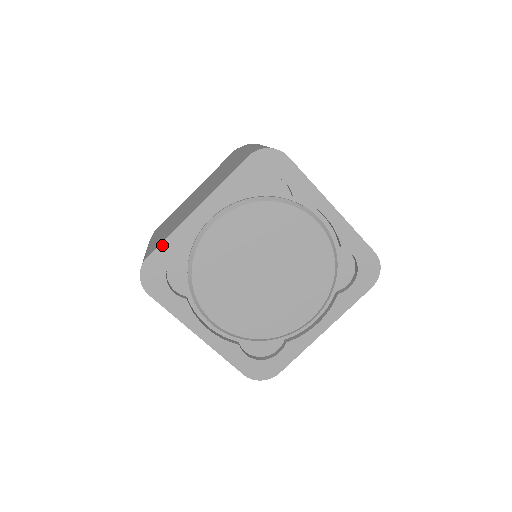
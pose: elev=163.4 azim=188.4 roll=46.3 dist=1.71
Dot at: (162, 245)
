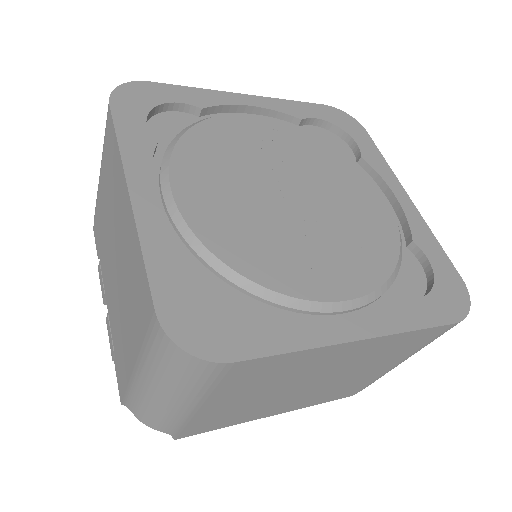
Dot at: (178, 87)
